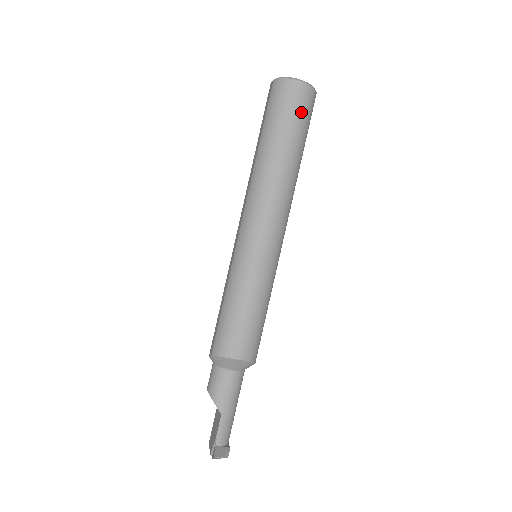
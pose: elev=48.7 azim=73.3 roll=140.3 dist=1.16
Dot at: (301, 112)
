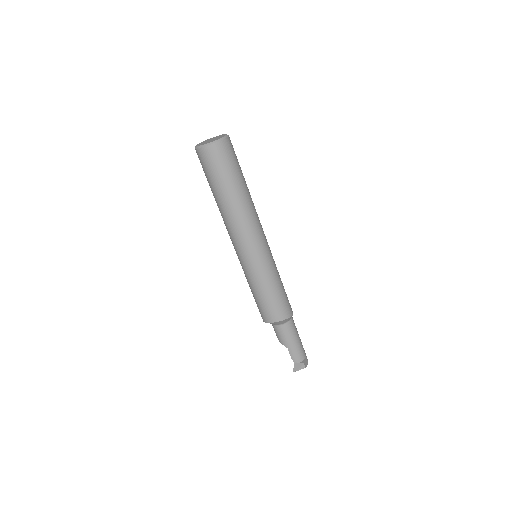
Dot at: (218, 165)
